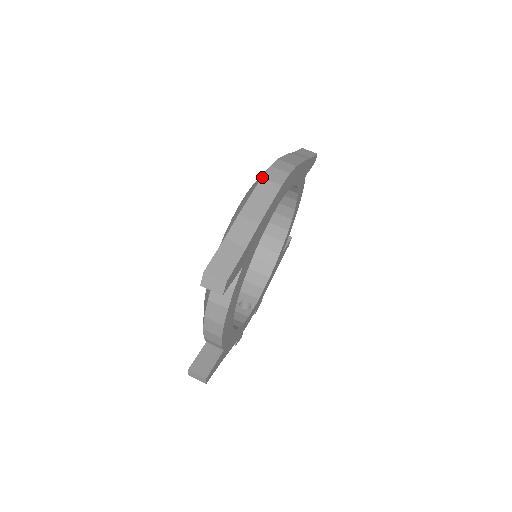
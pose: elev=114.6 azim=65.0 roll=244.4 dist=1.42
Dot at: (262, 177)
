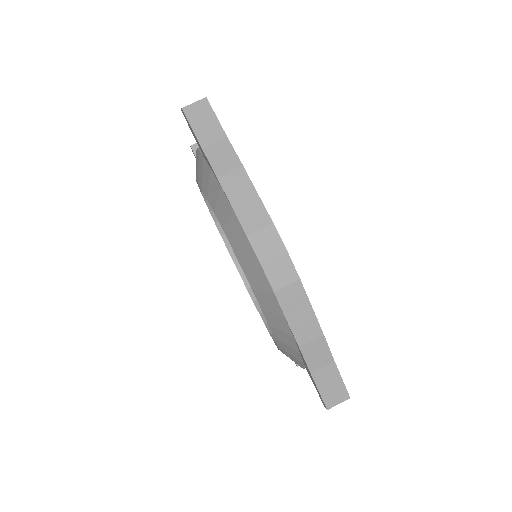
Dot at: (273, 291)
